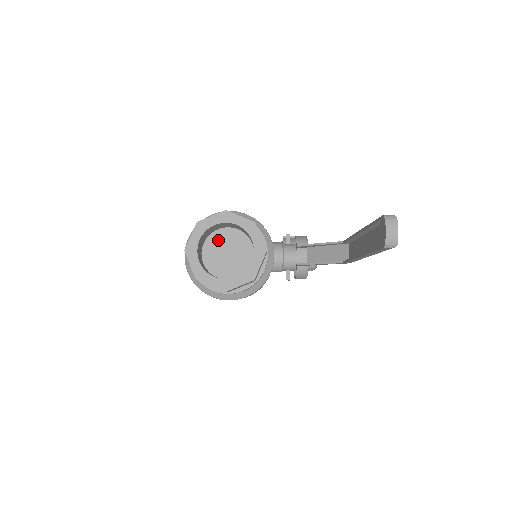
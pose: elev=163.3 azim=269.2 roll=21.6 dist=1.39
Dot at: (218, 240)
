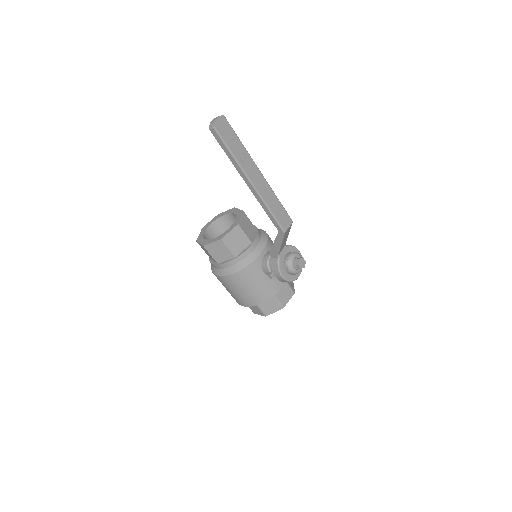
Dot at: occluded
